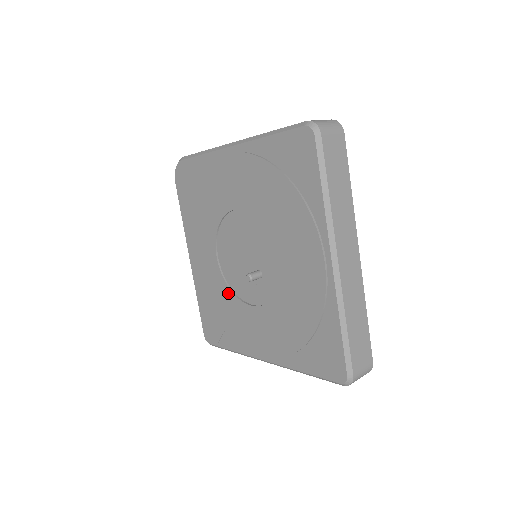
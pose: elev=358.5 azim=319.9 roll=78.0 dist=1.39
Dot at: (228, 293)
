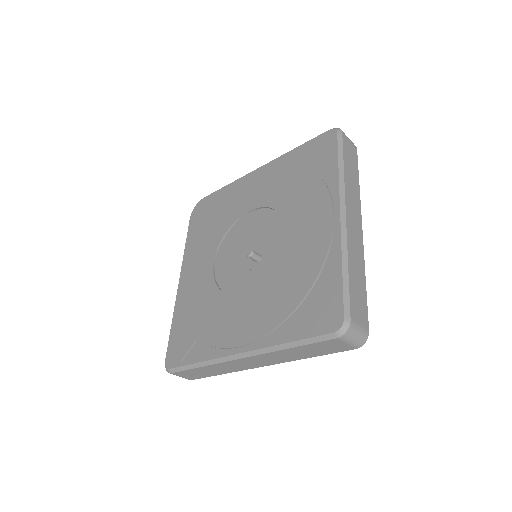
Dot at: (216, 293)
